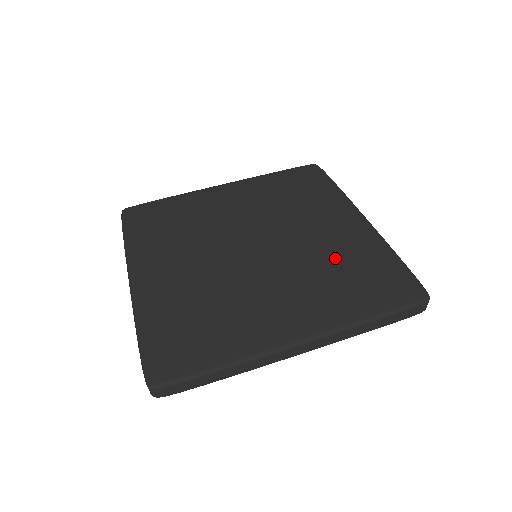
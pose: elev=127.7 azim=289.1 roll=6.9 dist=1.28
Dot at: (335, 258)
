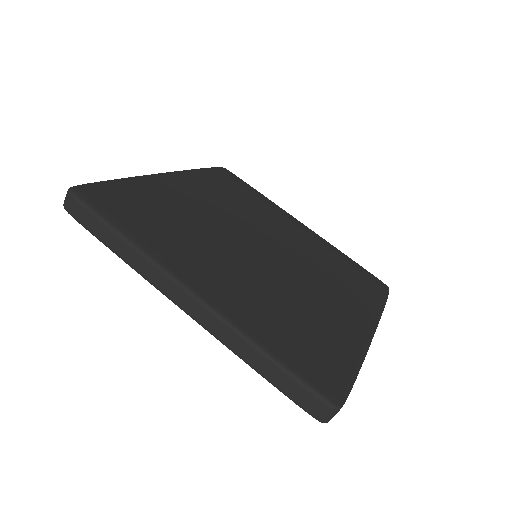
Dot at: (306, 309)
